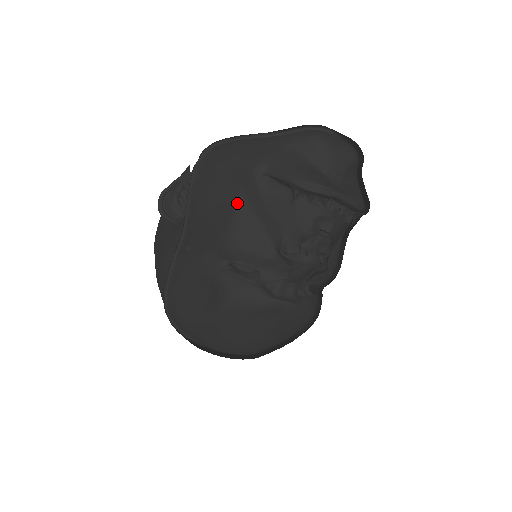
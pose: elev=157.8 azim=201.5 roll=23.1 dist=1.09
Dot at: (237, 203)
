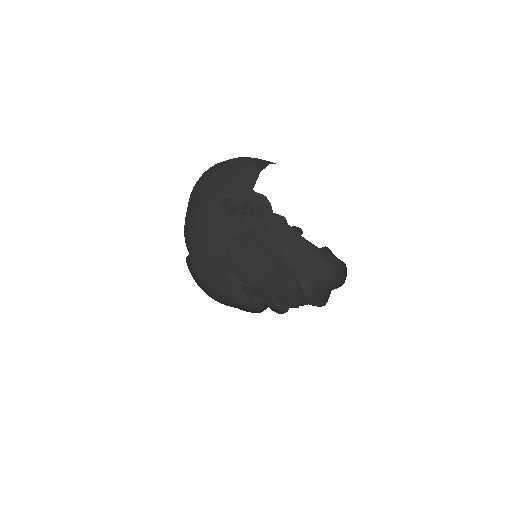
Dot at: (270, 268)
